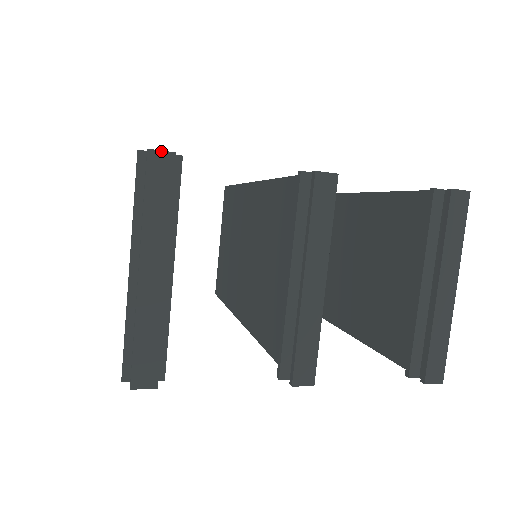
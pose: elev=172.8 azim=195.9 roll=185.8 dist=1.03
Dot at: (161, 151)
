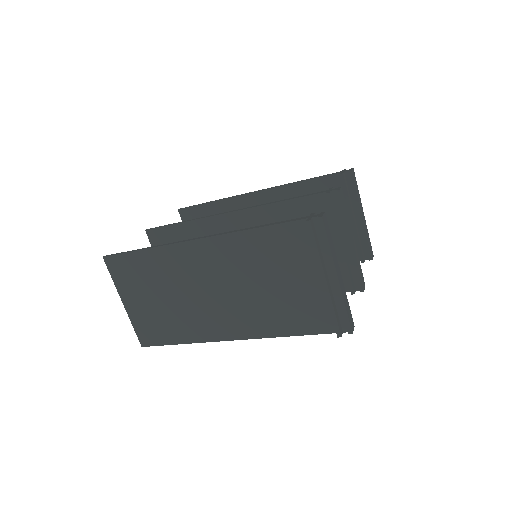
Dot at: (323, 215)
